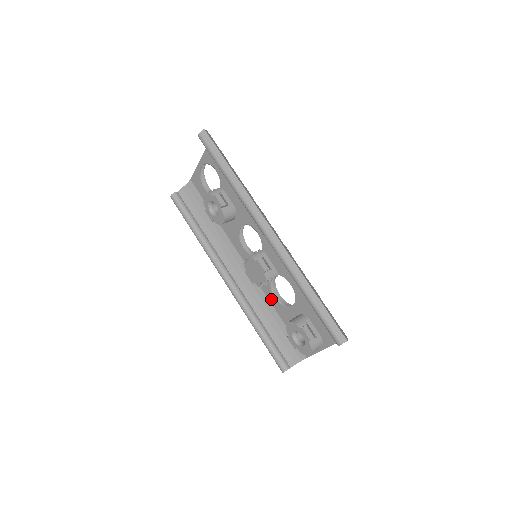
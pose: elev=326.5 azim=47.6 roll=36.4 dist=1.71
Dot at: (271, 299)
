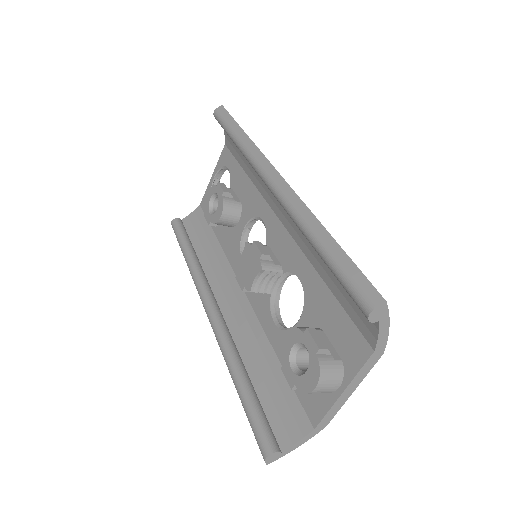
Dot at: (268, 329)
